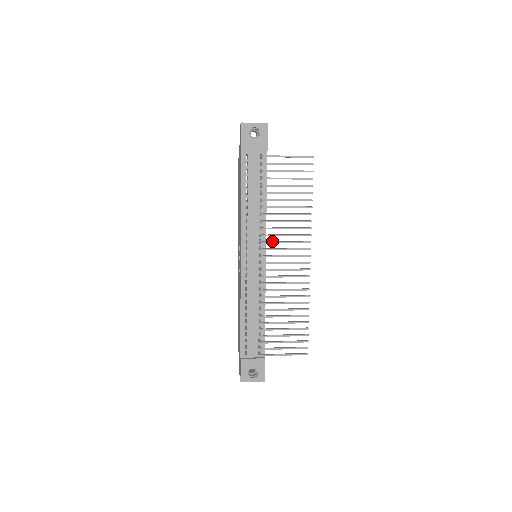
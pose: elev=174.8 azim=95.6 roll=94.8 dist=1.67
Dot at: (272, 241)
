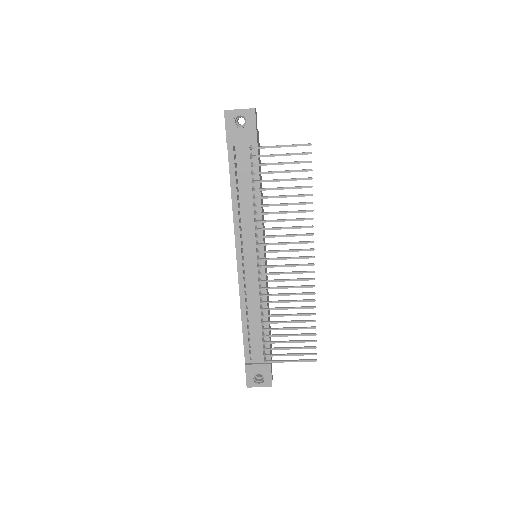
Dot at: (269, 243)
